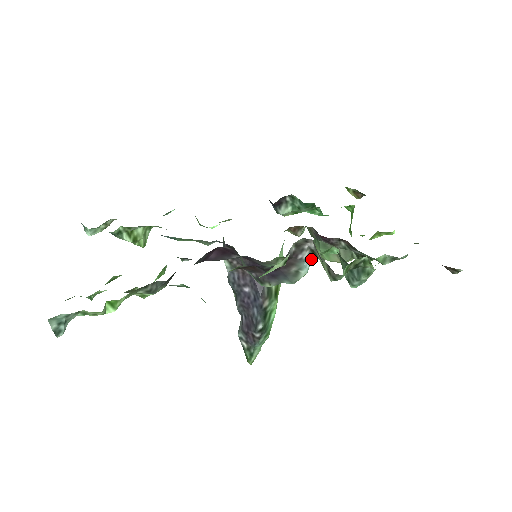
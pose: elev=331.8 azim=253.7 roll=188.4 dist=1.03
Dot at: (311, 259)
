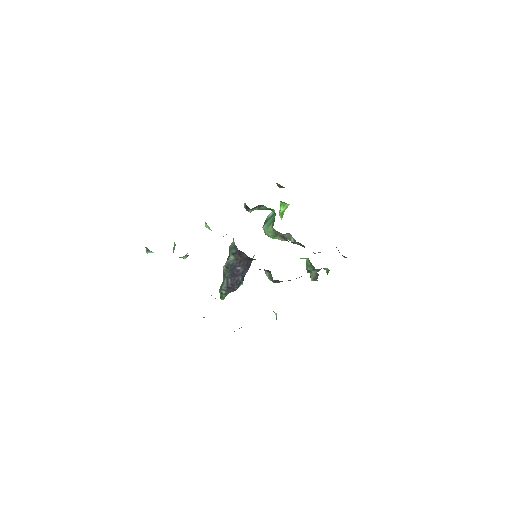
Dot at: occluded
